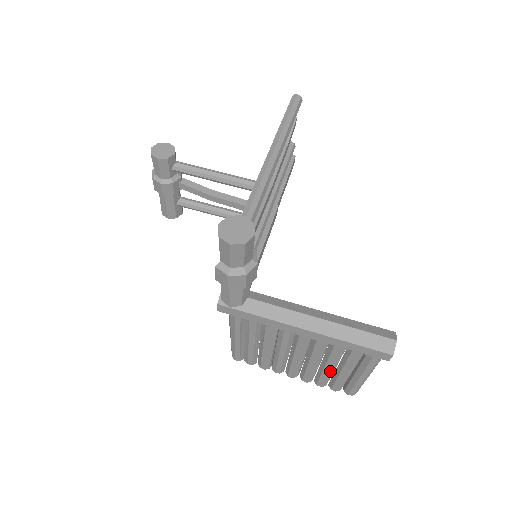
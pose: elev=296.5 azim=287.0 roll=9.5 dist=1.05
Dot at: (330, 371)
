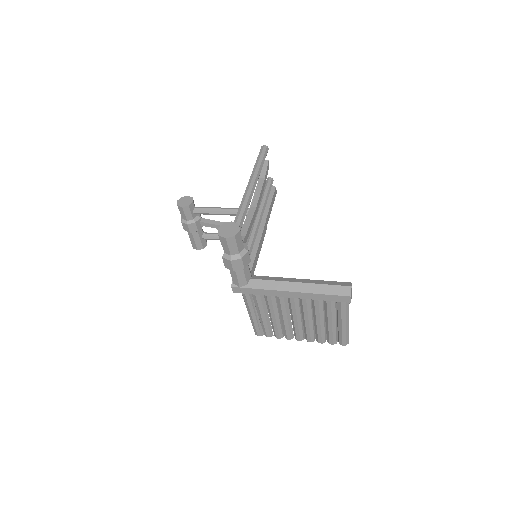
Dot at: (321, 326)
